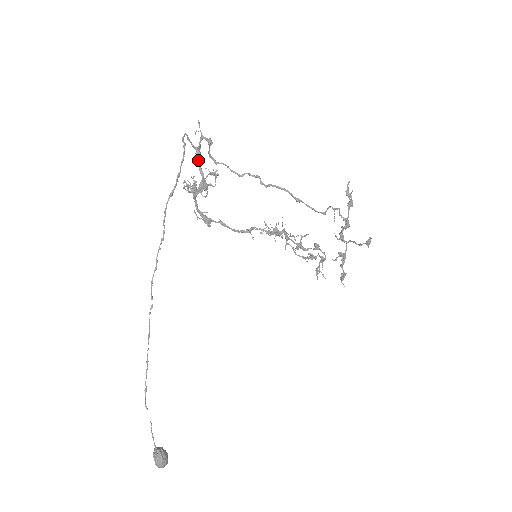
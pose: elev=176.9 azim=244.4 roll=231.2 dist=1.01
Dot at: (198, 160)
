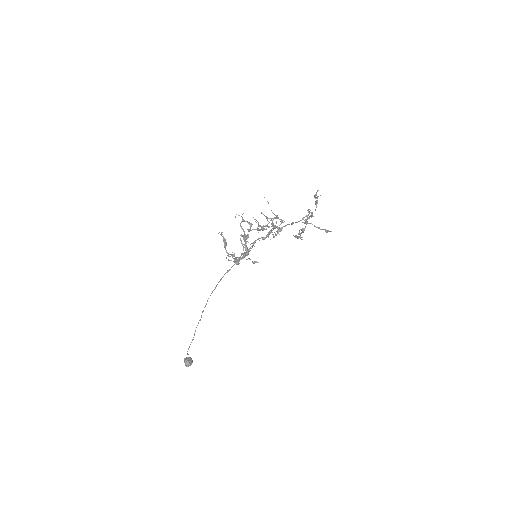
Dot at: occluded
